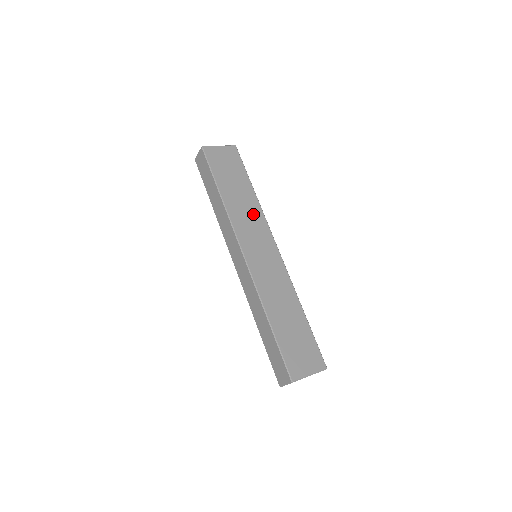
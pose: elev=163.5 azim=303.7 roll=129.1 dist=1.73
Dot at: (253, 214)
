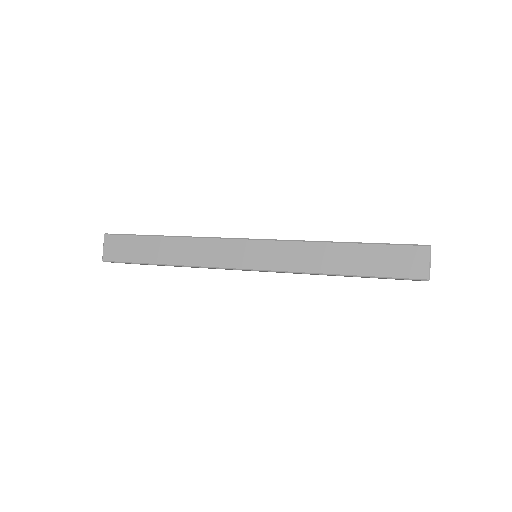
Dot at: occluded
